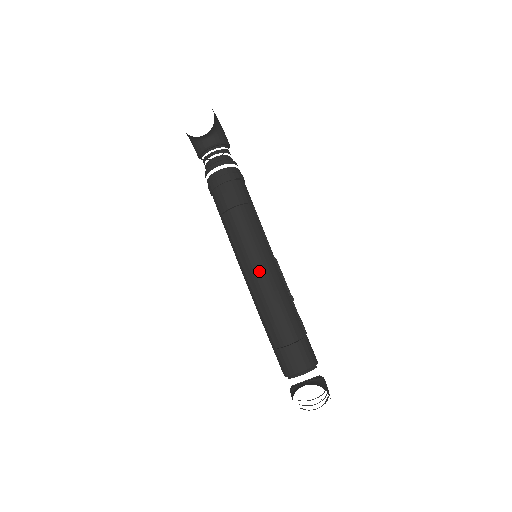
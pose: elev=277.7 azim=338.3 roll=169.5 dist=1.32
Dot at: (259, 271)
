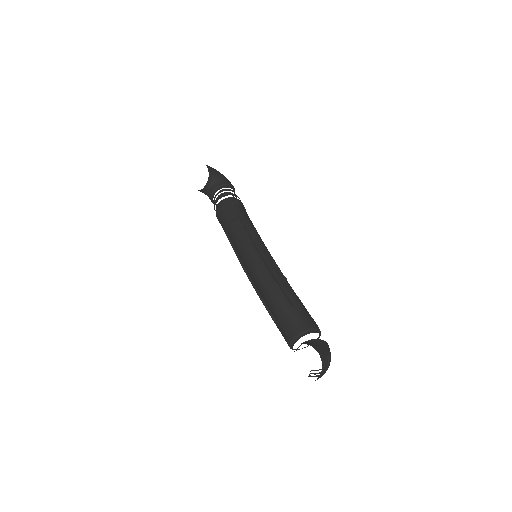
Dot at: (250, 264)
